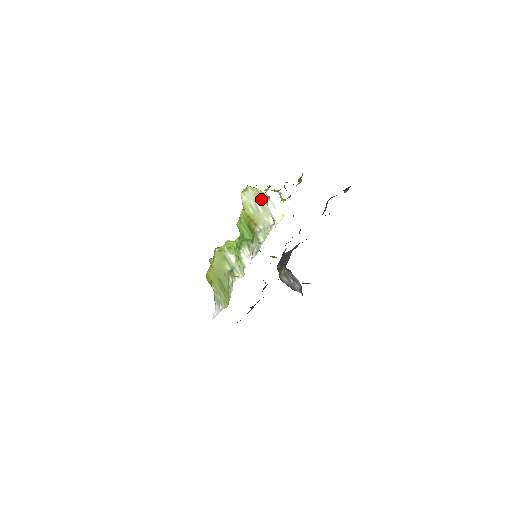
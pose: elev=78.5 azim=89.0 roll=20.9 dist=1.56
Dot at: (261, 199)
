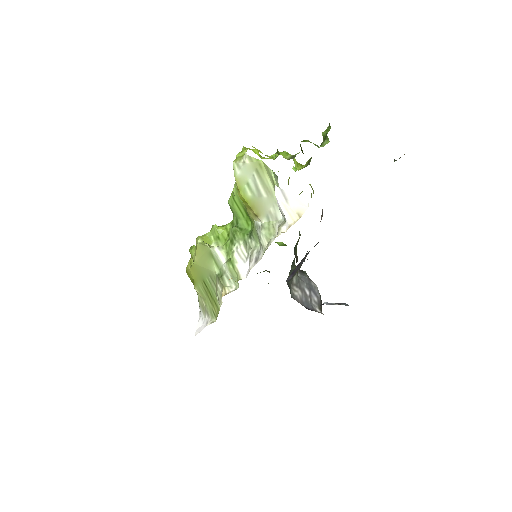
Dot at: (264, 177)
